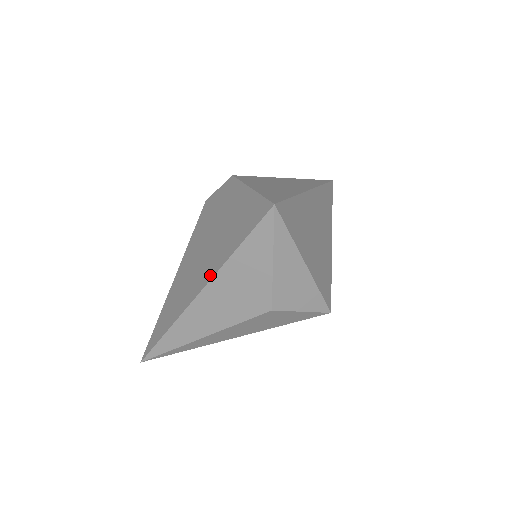
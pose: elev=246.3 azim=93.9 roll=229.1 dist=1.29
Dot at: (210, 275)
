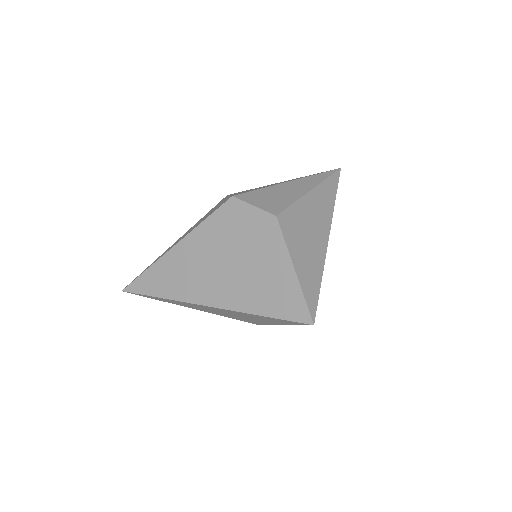
Dot at: (227, 305)
